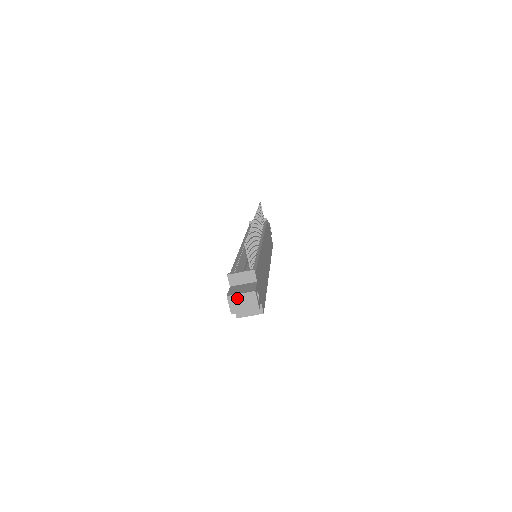
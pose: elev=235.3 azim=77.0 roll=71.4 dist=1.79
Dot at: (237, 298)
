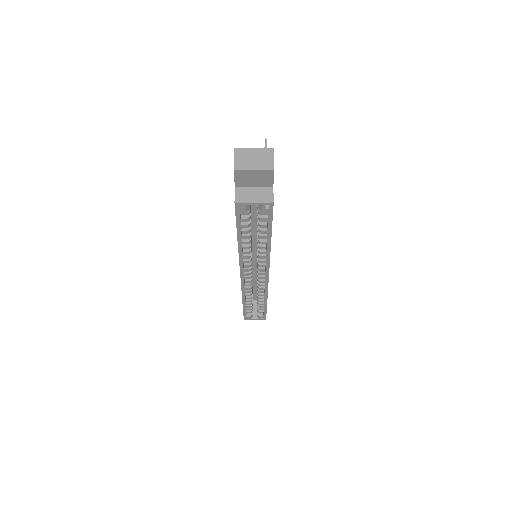
Dot at: (247, 152)
